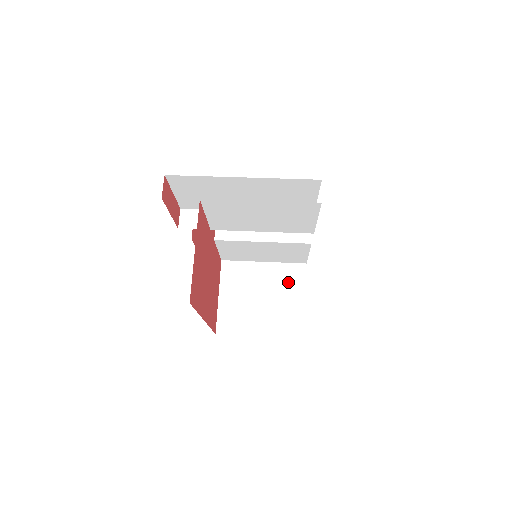
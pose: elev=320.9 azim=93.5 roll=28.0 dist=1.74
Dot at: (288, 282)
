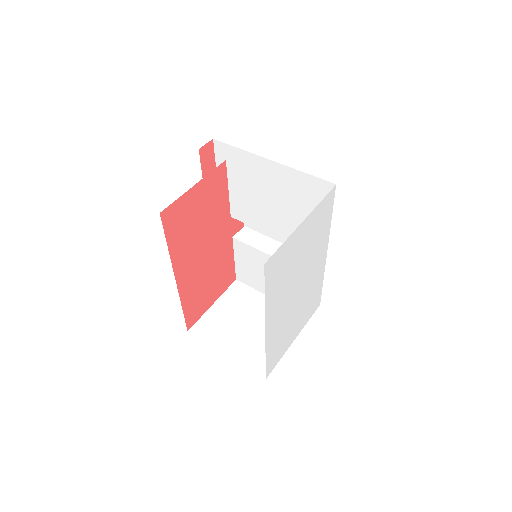
Dot at: occluded
